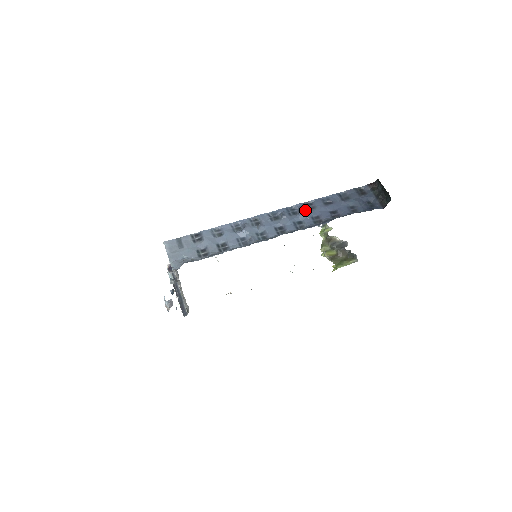
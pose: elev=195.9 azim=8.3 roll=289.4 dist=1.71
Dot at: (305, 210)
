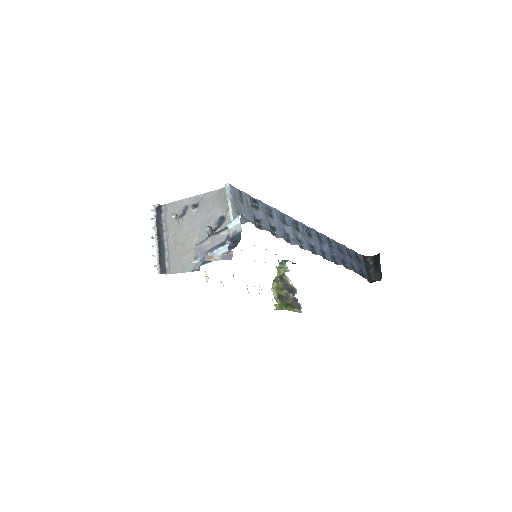
Dot at: occluded
